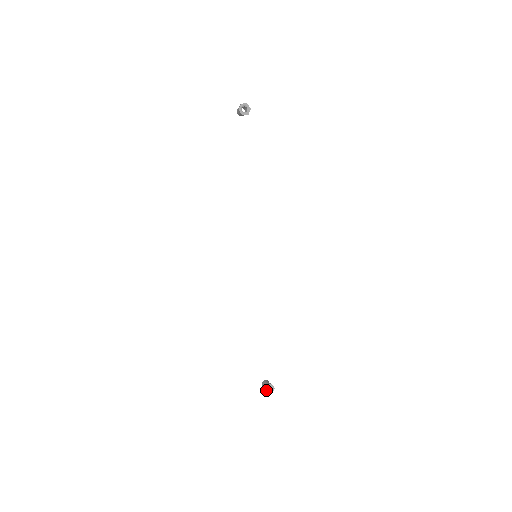
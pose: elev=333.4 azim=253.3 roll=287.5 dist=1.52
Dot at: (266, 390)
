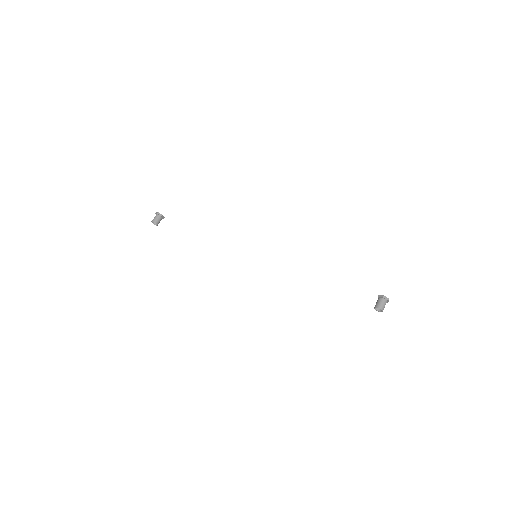
Dot at: (384, 297)
